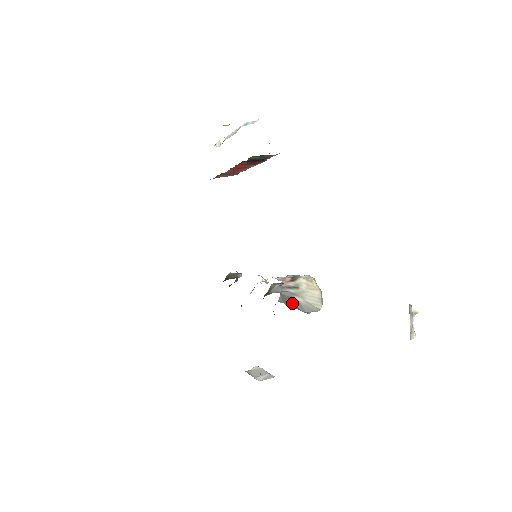
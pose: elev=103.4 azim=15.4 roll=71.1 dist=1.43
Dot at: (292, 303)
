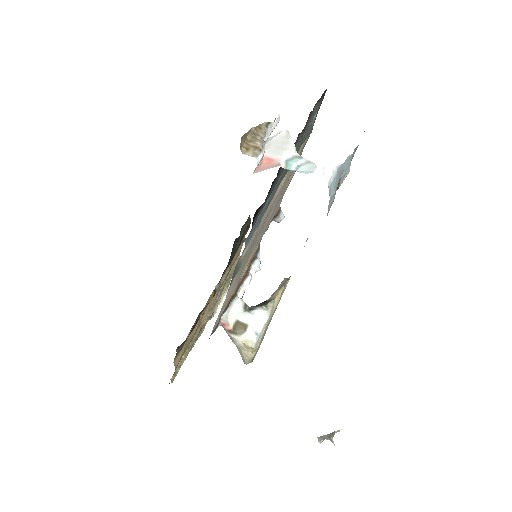
Dot at: occluded
